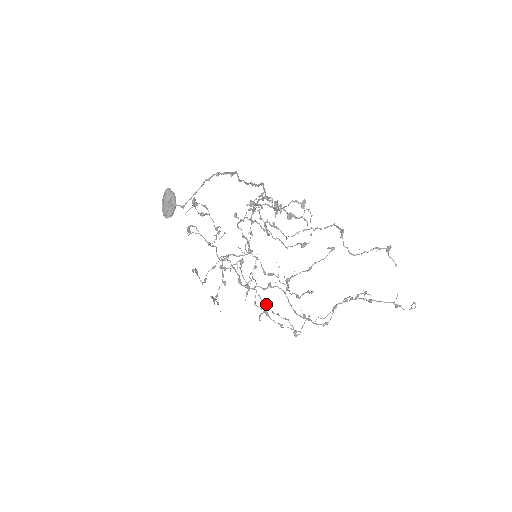
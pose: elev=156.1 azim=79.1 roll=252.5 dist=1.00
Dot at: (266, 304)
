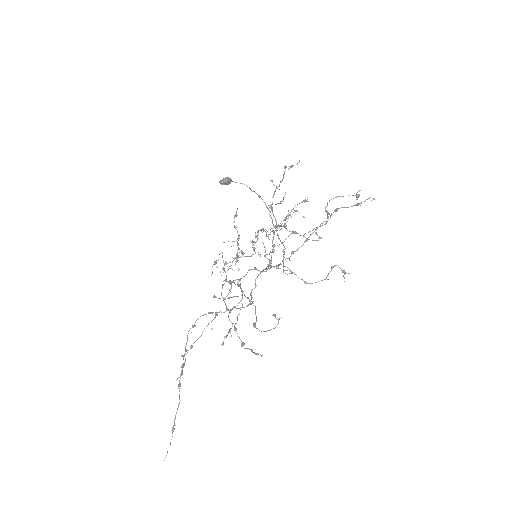
Dot at: (242, 290)
